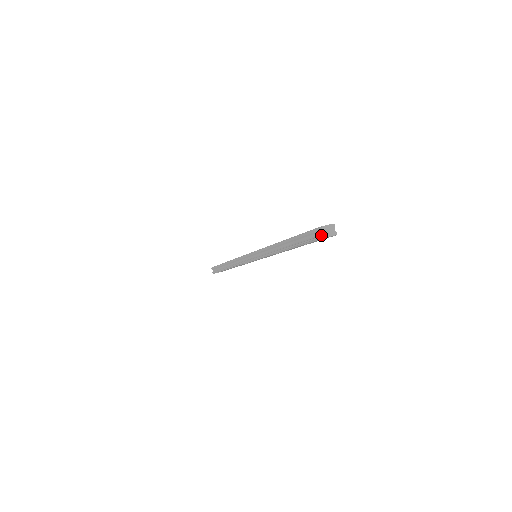
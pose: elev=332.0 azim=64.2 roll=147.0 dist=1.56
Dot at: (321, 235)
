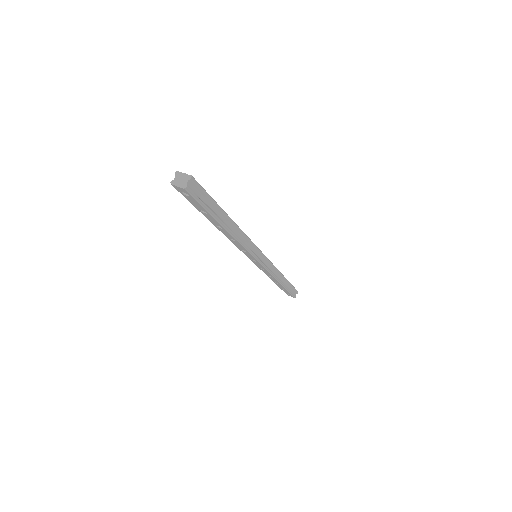
Dot at: (175, 183)
